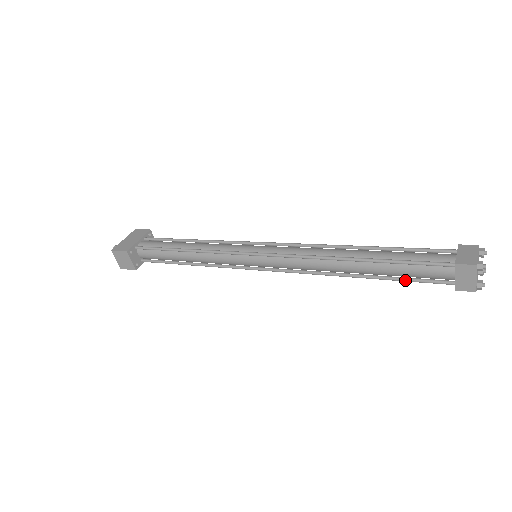
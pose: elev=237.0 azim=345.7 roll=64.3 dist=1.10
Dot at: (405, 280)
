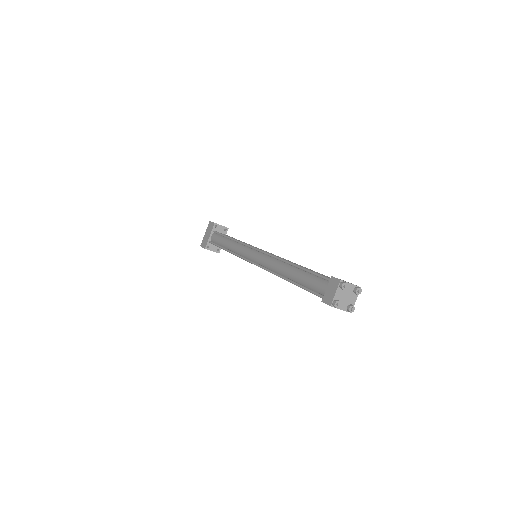
Dot at: occluded
